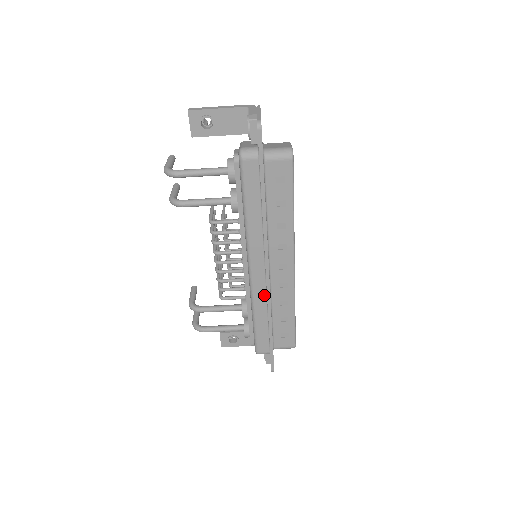
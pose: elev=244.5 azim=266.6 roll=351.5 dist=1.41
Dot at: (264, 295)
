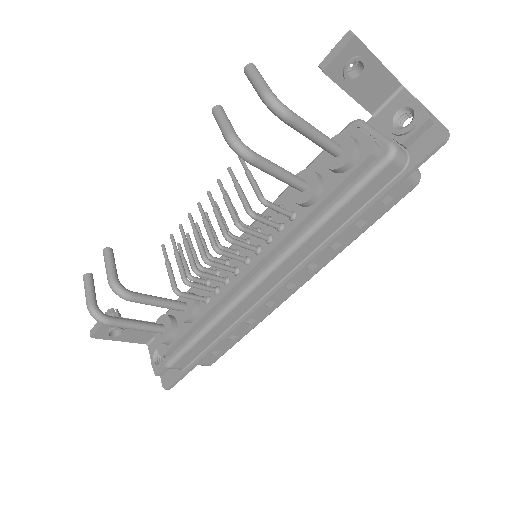
Dot at: (245, 310)
